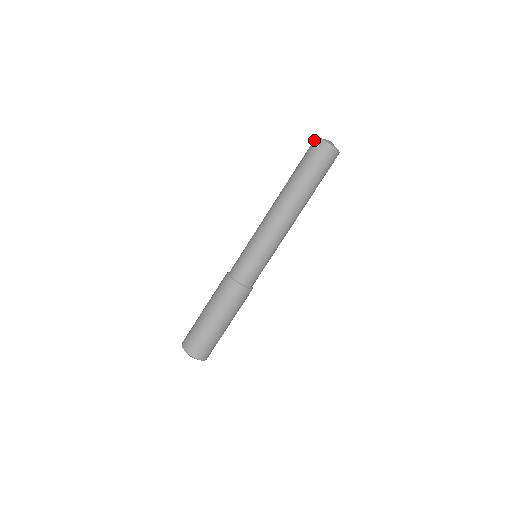
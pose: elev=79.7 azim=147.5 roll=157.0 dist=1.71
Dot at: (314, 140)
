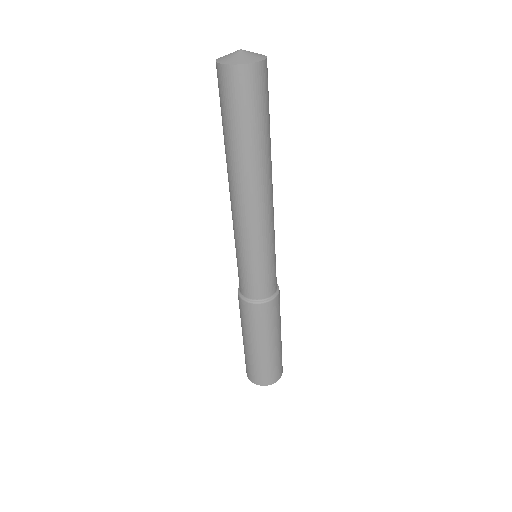
Dot at: occluded
